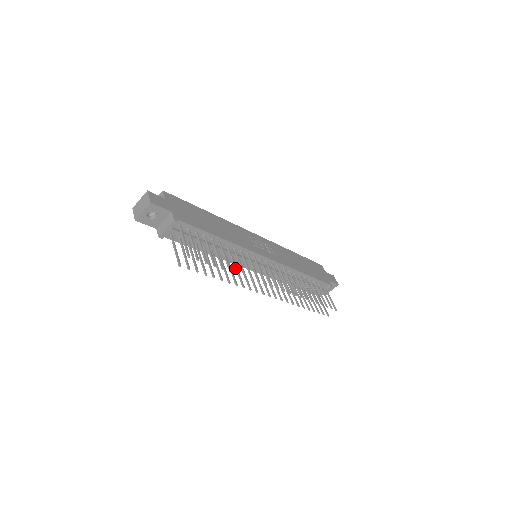
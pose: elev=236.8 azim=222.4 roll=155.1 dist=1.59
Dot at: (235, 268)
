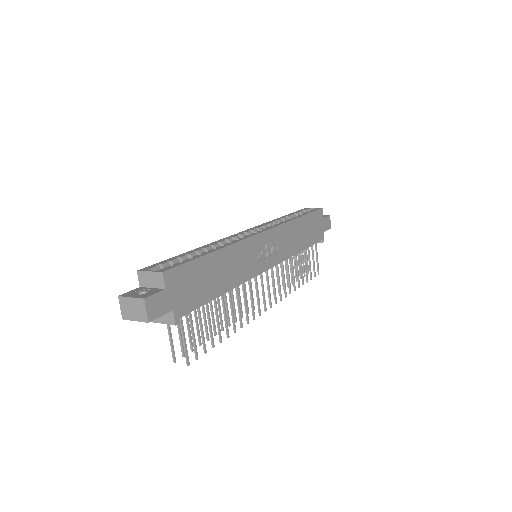
Dot at: (233, 324)
